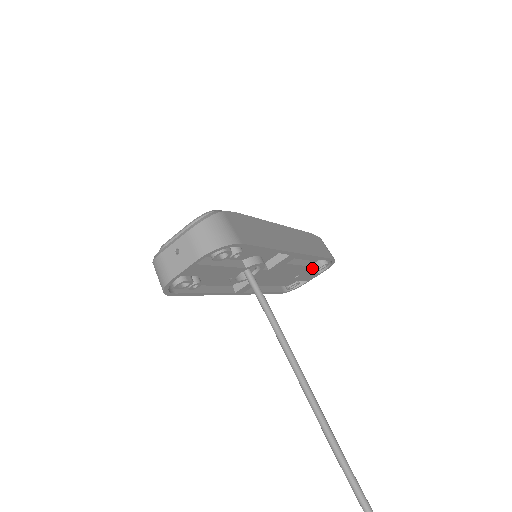
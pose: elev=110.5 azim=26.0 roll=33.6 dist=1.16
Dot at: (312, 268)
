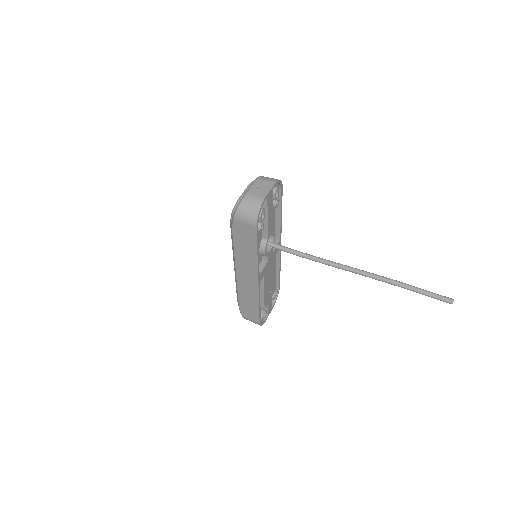
Dot at: (274, 288)
